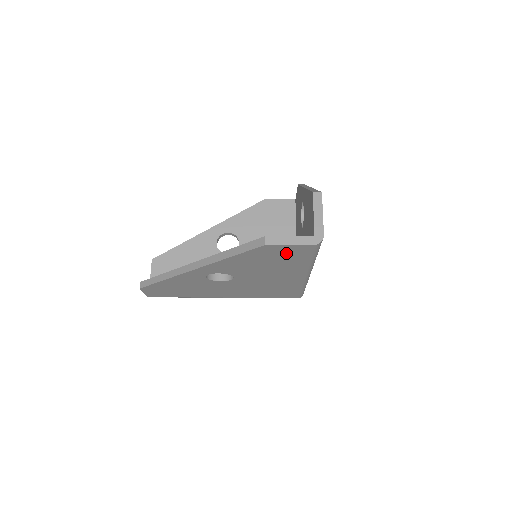
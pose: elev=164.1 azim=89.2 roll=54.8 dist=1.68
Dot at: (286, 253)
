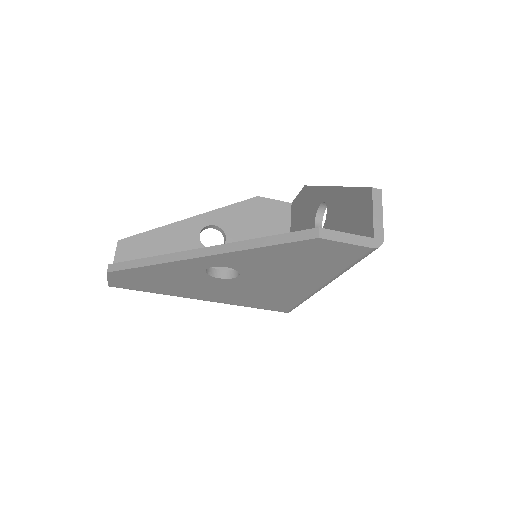
Dot at: (331, 253)
